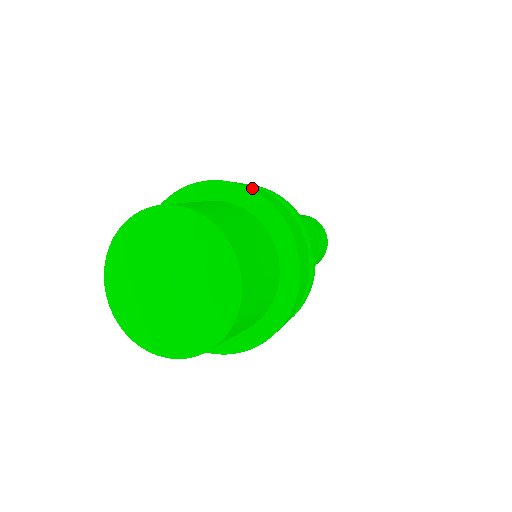
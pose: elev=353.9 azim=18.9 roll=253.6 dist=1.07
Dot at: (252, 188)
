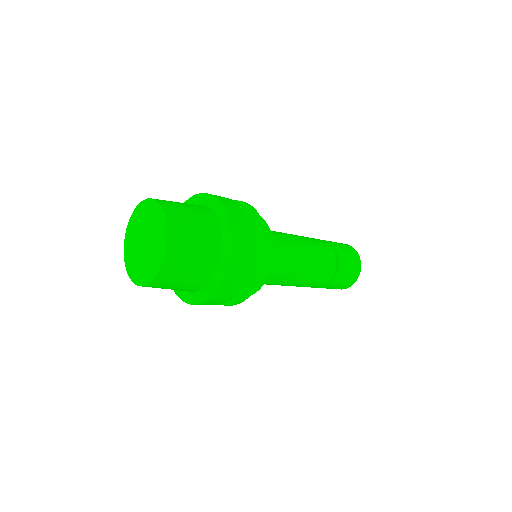
Dot at: occluded
